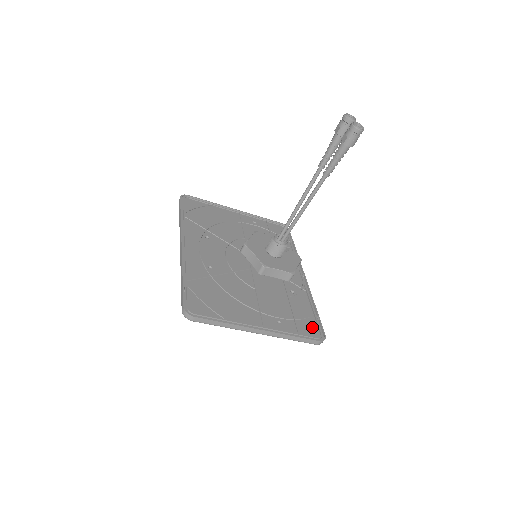
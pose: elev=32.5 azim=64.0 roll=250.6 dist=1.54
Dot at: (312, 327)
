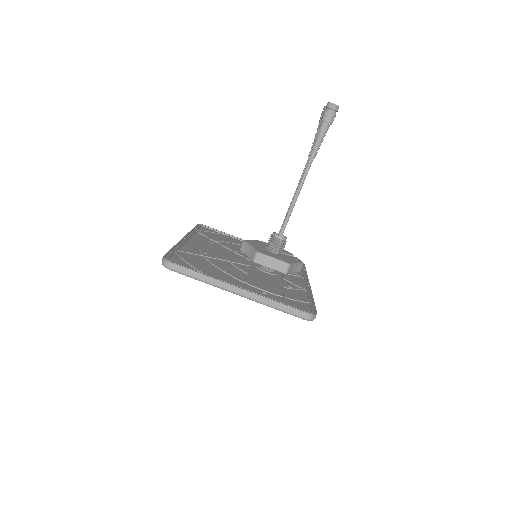
Dot at: (303, 307)
